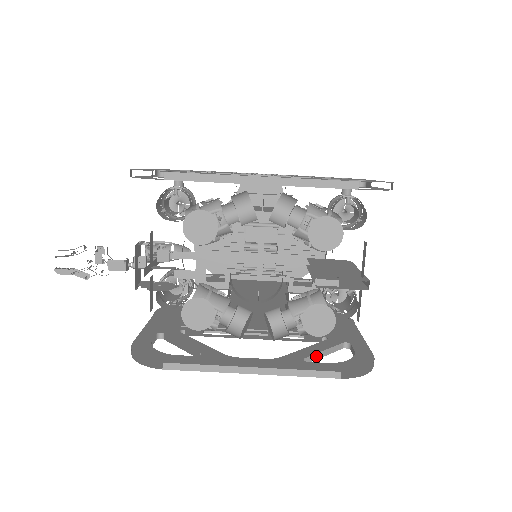
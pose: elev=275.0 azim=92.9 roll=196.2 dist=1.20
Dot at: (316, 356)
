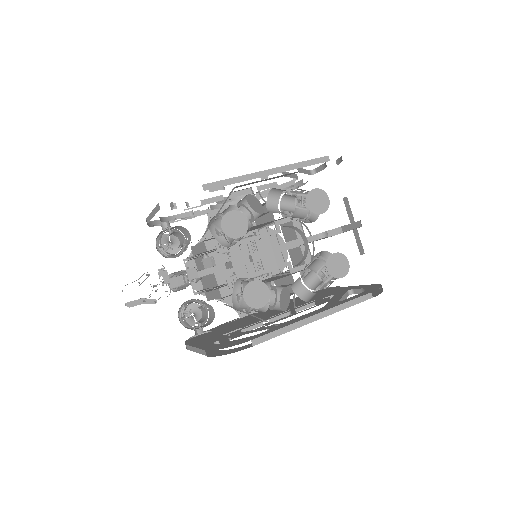
Dot at: (342, 300)
